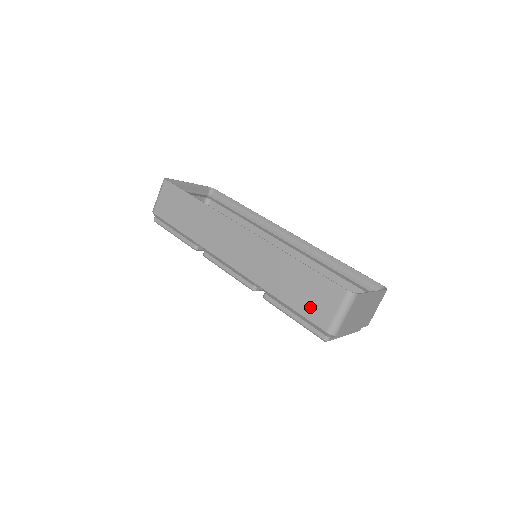
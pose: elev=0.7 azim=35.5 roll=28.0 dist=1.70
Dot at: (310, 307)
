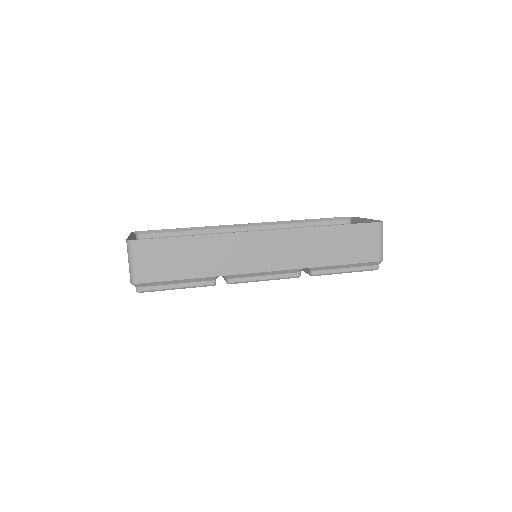
Dot at: (359, 253)
